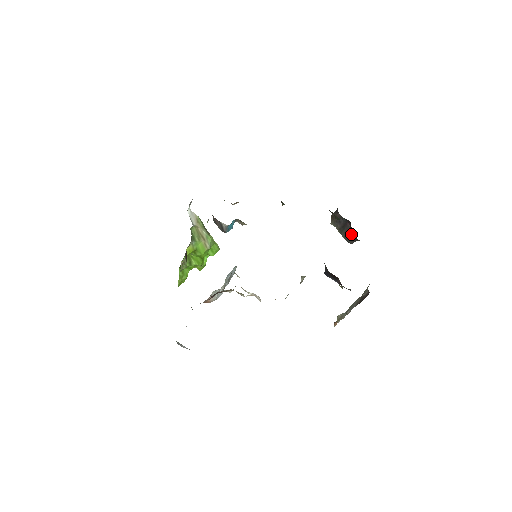
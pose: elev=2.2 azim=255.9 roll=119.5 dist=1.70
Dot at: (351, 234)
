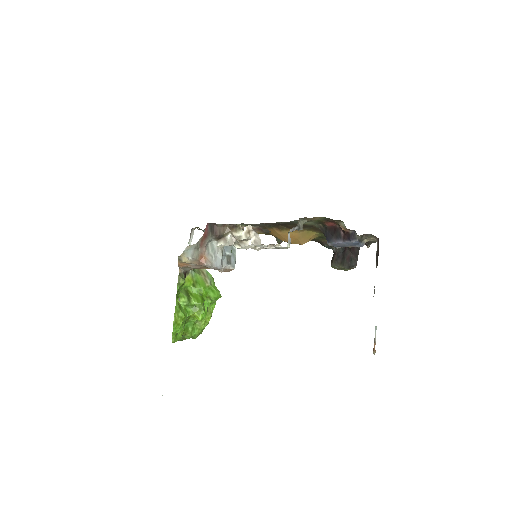
Dot at: (351, 254)
